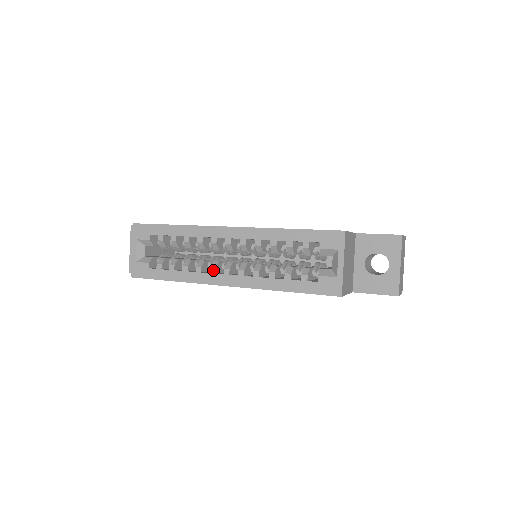
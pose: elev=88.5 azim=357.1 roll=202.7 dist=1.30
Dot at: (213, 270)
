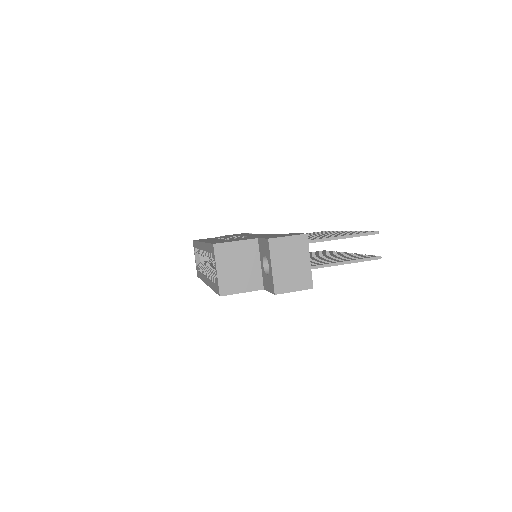
Dot at: (204, 273)
